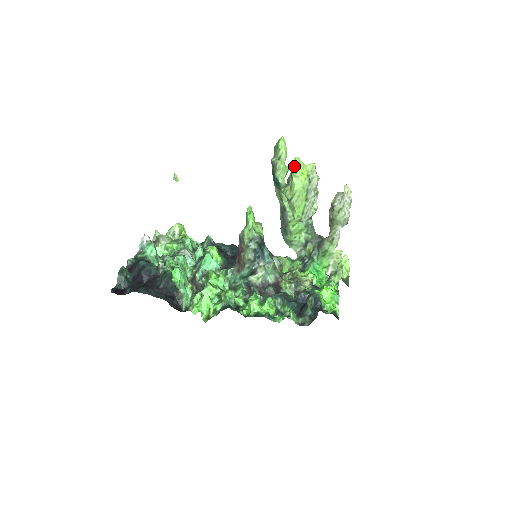
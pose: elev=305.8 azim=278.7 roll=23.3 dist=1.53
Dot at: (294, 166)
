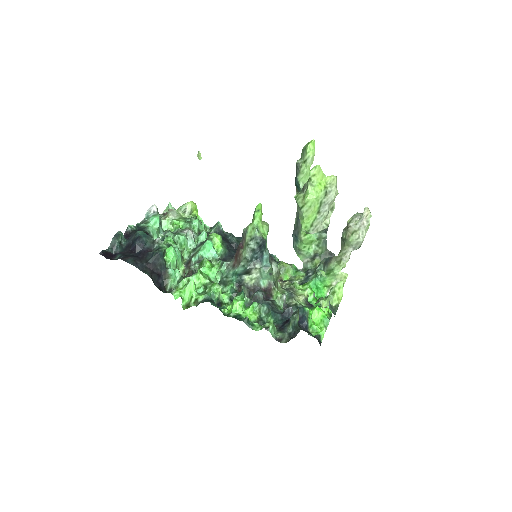
Dot at: (312, 174)
